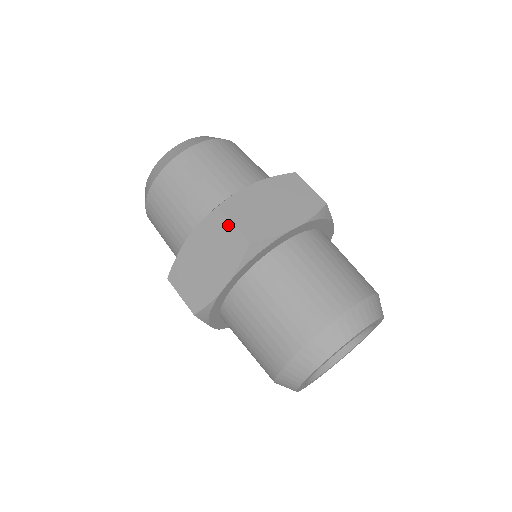
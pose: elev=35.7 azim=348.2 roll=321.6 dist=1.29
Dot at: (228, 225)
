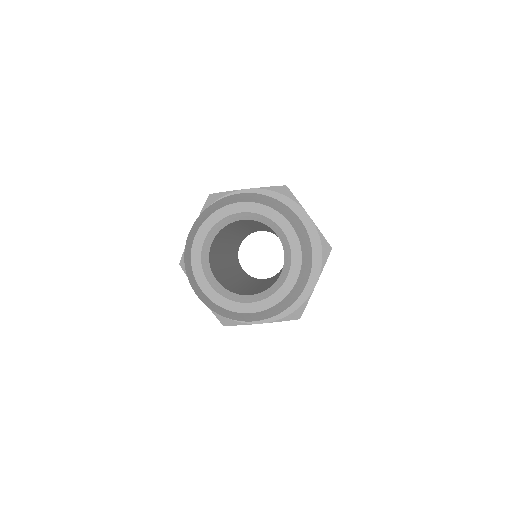
Dot at: occluded
